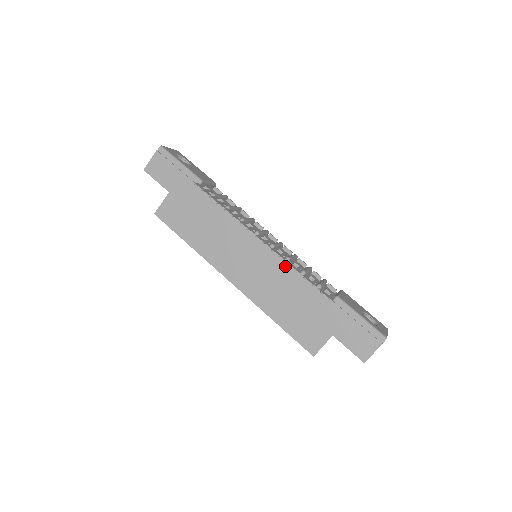
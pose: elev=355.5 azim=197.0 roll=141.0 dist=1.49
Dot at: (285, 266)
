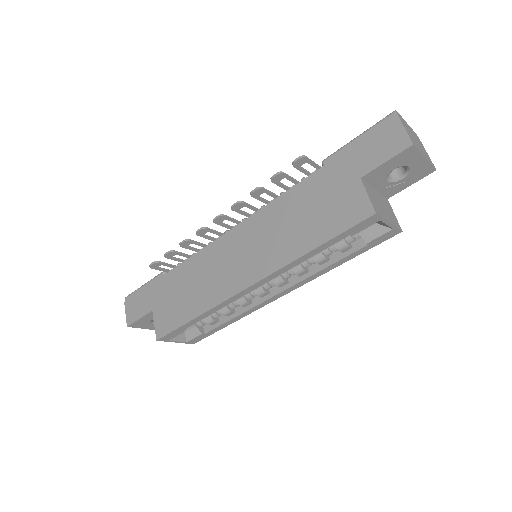
Dot at: (265, 211)
